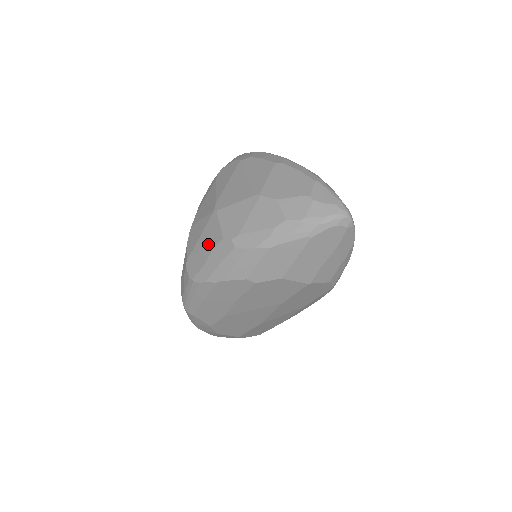
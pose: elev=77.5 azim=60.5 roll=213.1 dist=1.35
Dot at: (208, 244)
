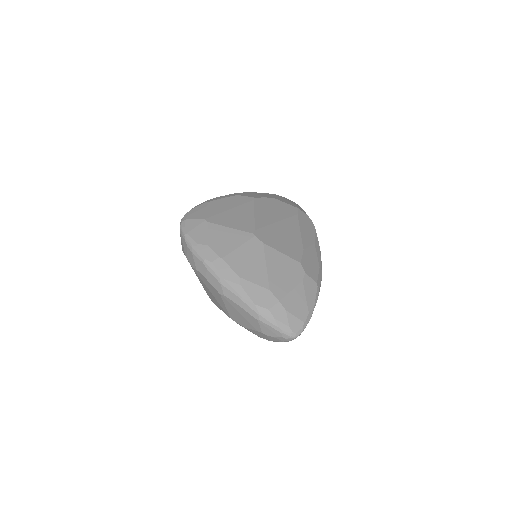
Dot at: occluded
